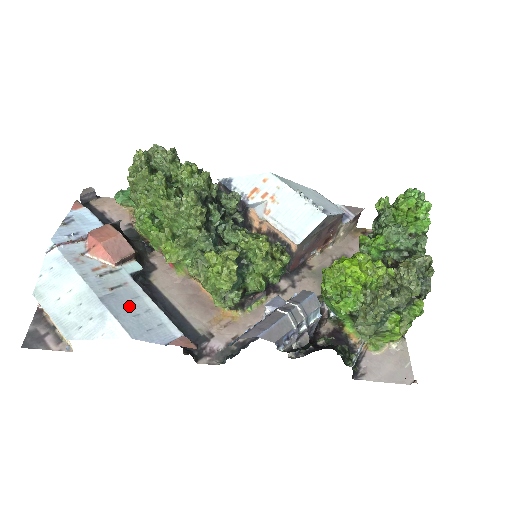
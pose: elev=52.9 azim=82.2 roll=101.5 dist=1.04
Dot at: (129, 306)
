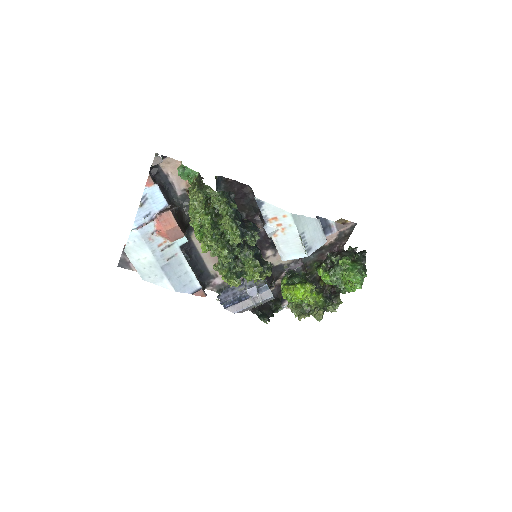
Dot at: (176, 271)
